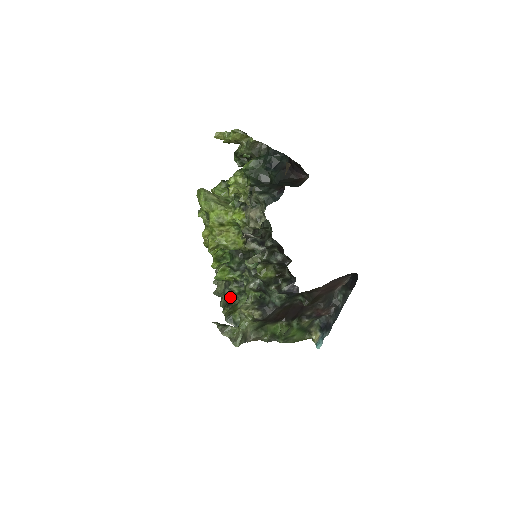
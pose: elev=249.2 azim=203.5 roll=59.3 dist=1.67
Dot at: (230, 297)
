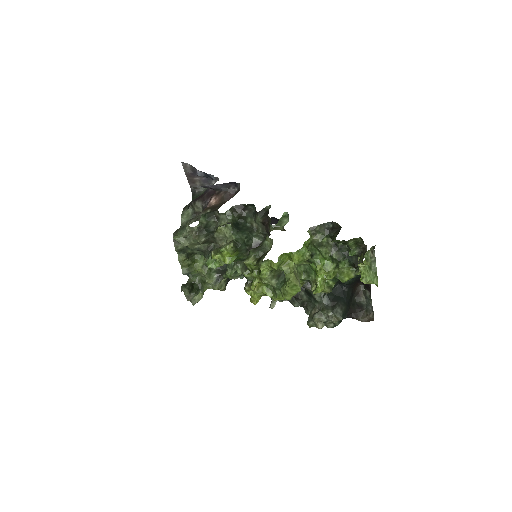
Dot at: (195, 253)
